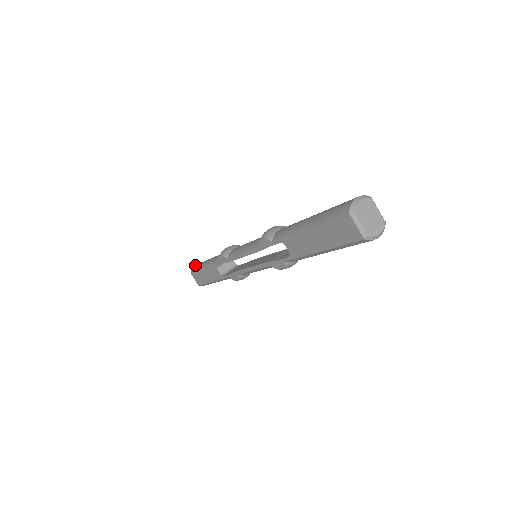
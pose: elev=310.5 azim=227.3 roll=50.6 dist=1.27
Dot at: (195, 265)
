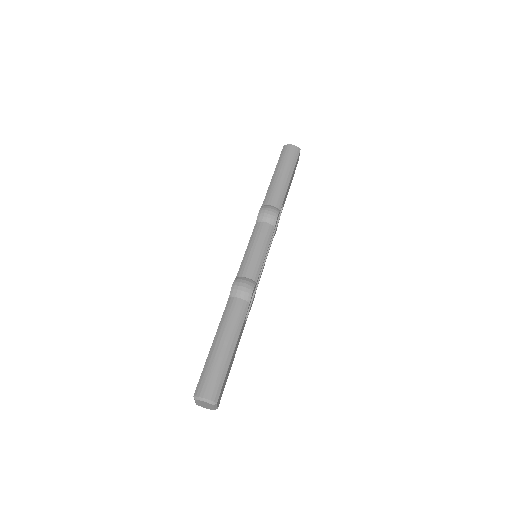
Dot at: (289, 147)
